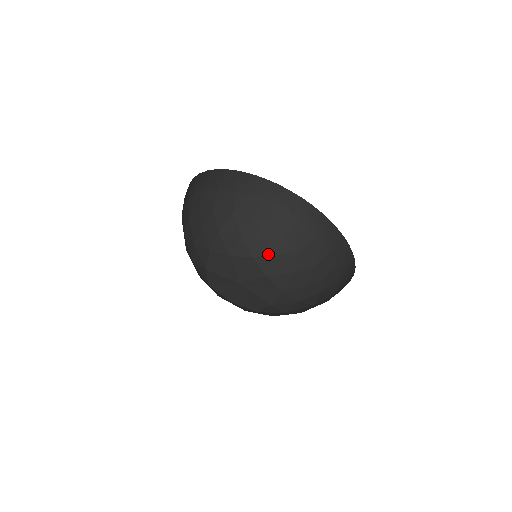
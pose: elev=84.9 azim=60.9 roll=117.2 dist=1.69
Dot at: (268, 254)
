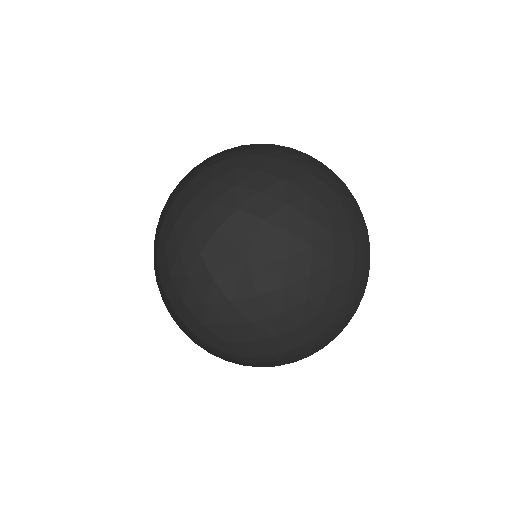
Dot at: (305, 238)
